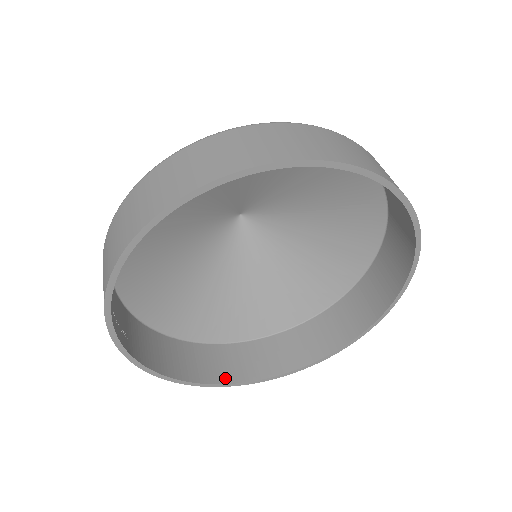
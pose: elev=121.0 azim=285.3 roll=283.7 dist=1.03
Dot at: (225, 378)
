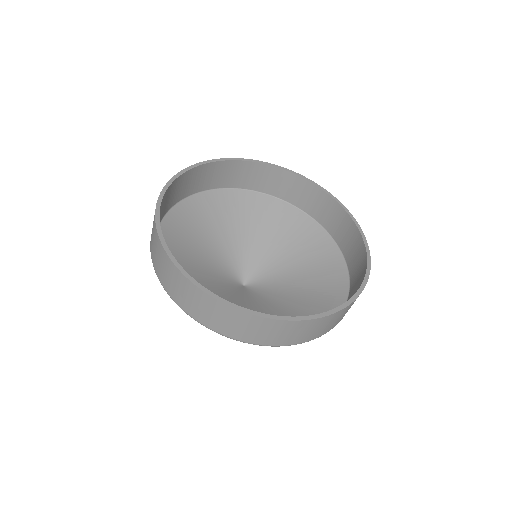
Dot at: occluded
